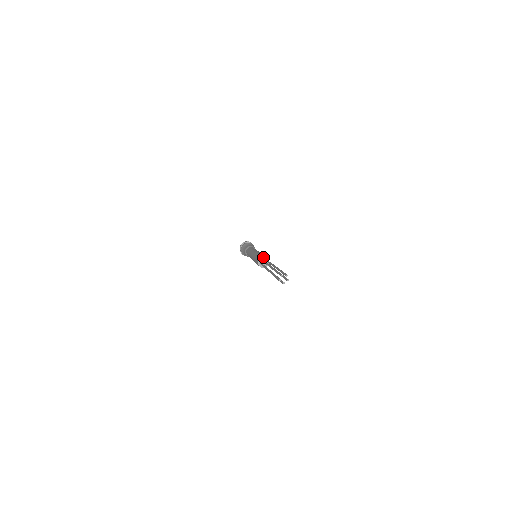
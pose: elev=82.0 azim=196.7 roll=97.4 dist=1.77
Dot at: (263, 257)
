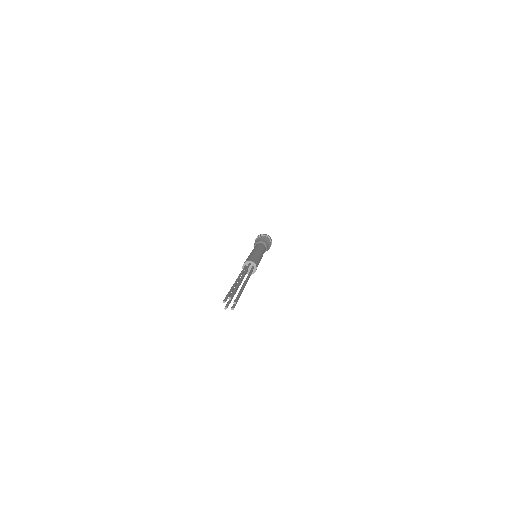
Dot at: (246, 263)
